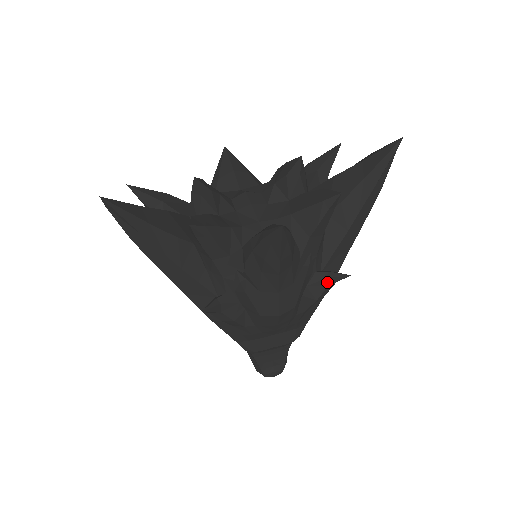
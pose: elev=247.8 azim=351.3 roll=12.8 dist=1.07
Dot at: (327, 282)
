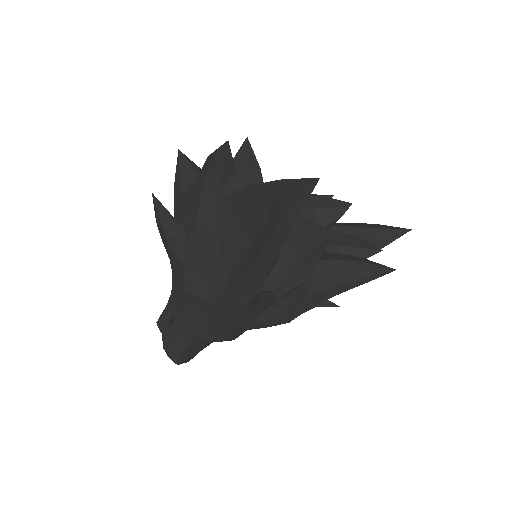
Dot at: (317, 304)
